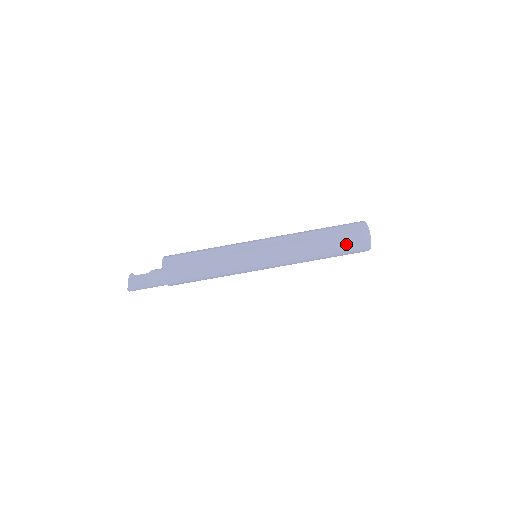
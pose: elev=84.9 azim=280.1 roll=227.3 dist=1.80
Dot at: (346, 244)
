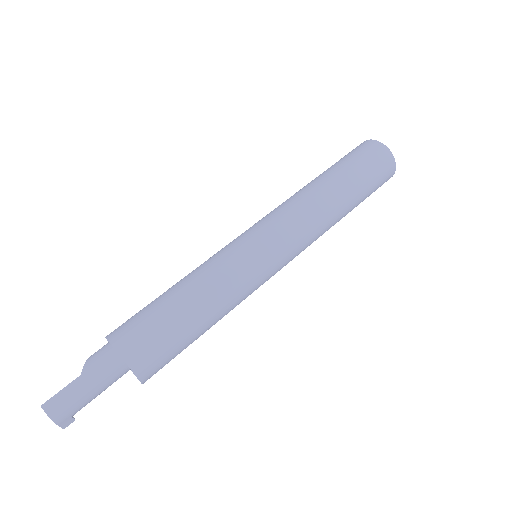
Dot at: (347, 158)
